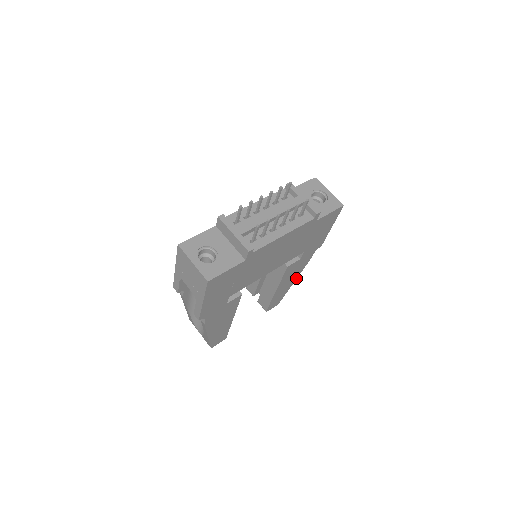
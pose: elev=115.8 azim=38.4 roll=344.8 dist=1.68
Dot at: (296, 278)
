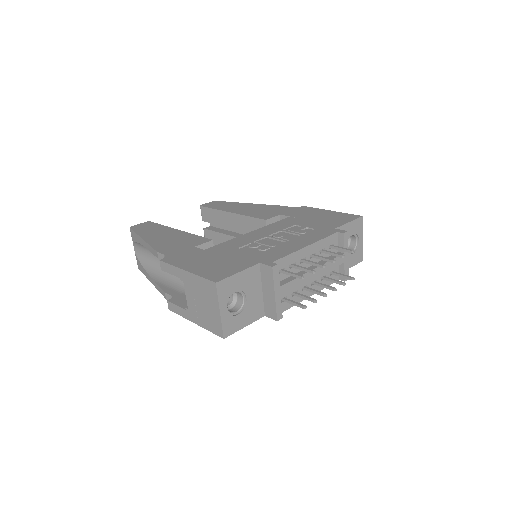
Dot at: occluded
